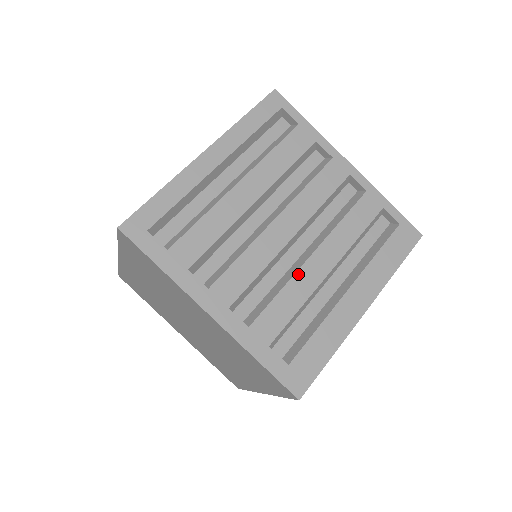
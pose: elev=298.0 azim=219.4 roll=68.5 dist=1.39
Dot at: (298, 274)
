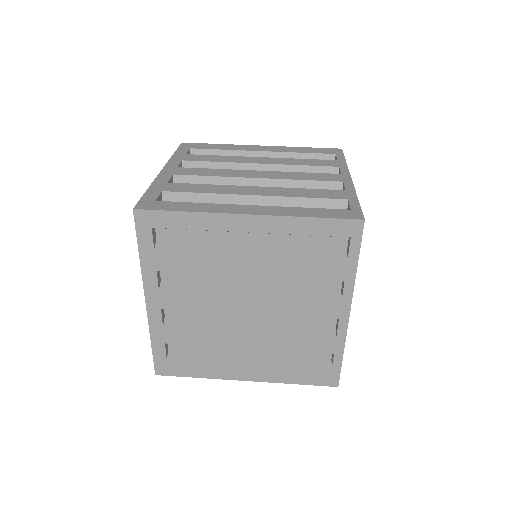
Dot at: (226, 332)
